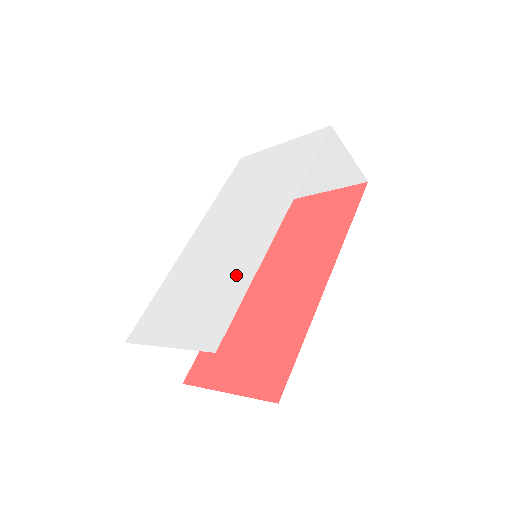
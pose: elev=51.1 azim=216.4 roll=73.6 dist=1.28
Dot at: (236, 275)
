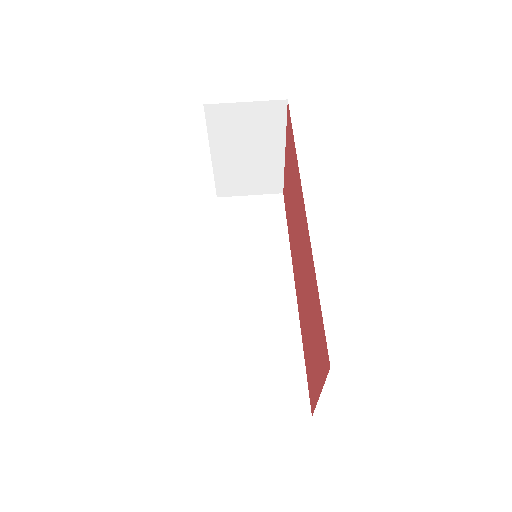
Dot at: occluded
